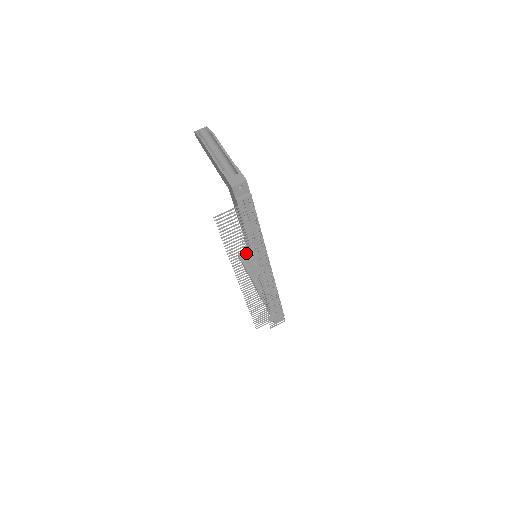
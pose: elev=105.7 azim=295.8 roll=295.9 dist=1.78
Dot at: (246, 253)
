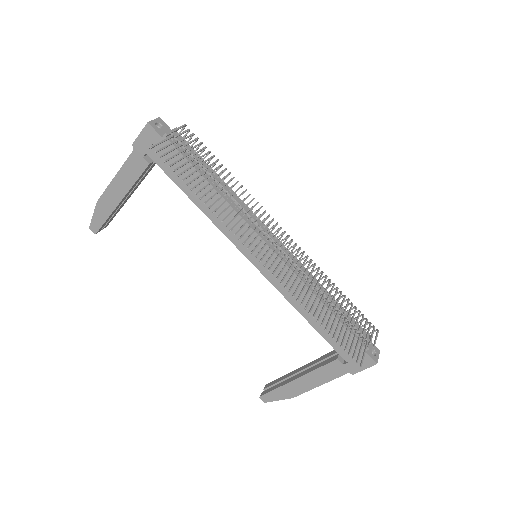
Dot at: (232, 210)
